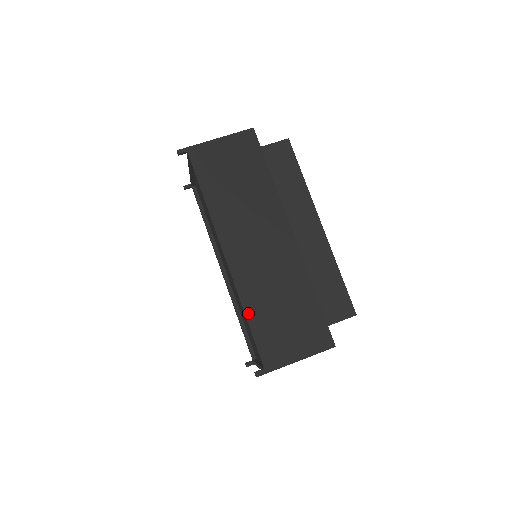
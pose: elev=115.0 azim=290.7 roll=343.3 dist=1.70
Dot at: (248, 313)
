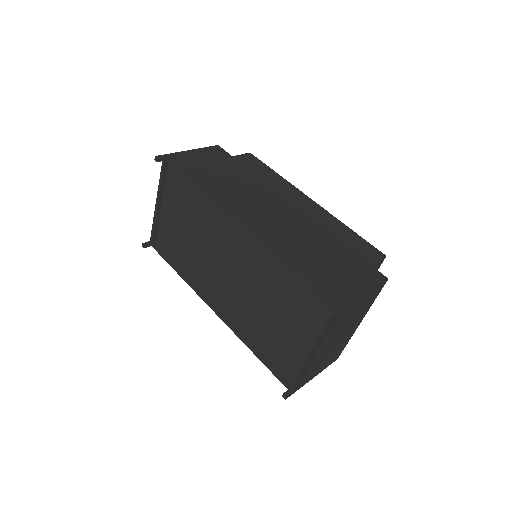
Dot at: (289, 262)
